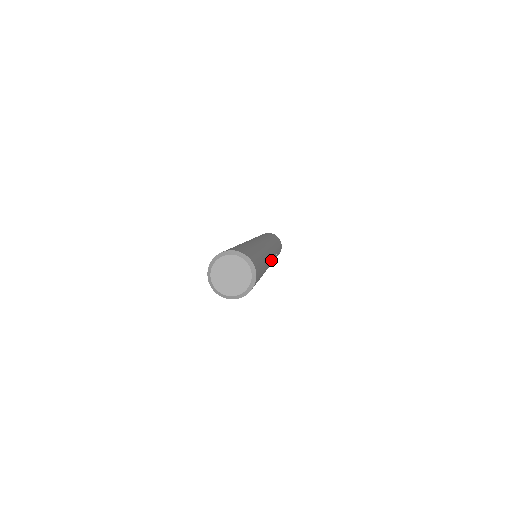
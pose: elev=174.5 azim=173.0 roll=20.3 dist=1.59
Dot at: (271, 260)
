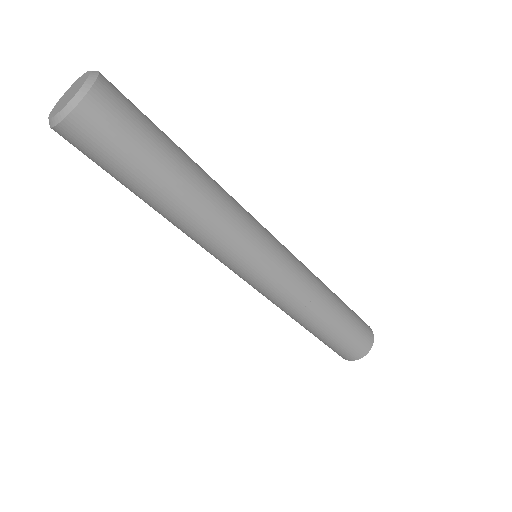
Dot at: (261, 237)
